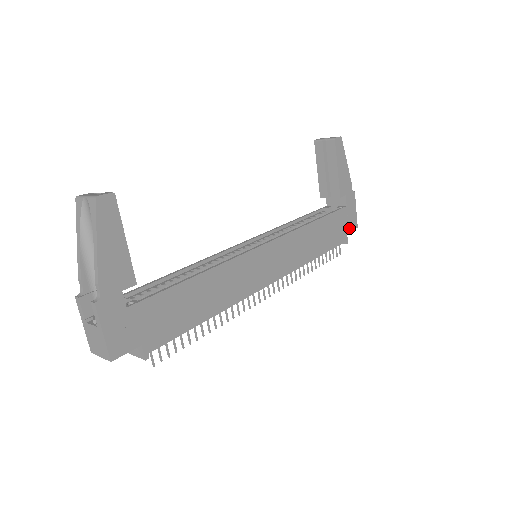
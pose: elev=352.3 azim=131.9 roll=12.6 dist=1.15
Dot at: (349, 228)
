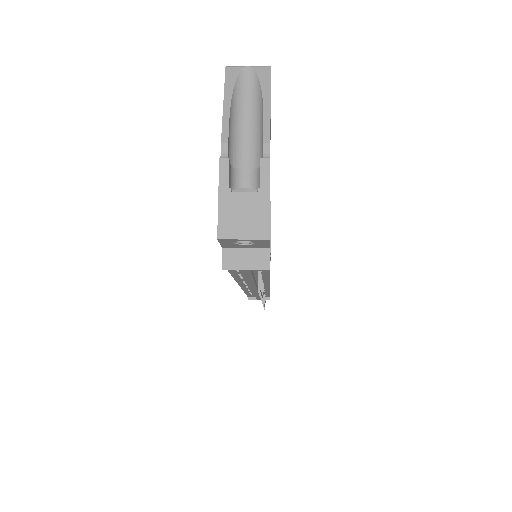
Dot at: occluded
